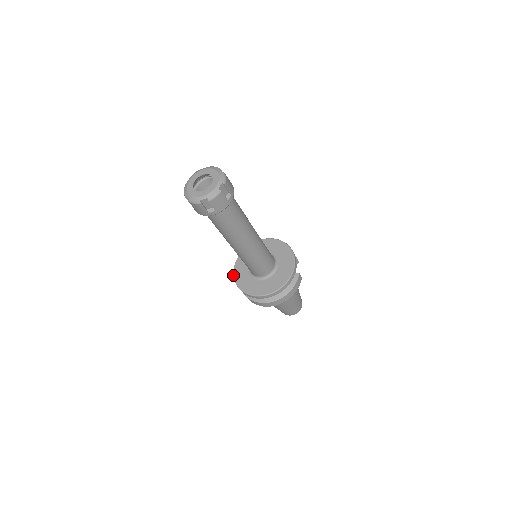
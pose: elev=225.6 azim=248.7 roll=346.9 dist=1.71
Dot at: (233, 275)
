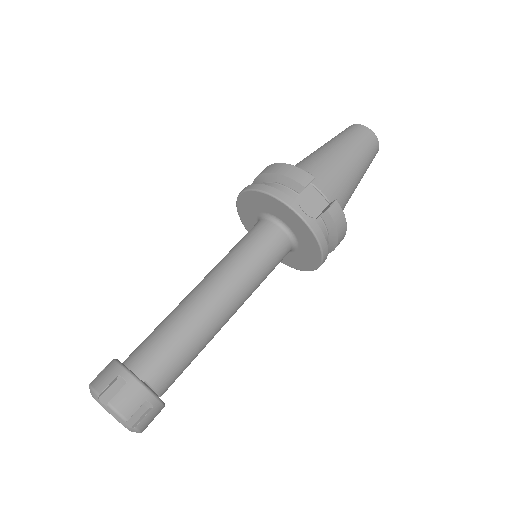
Dot at: occluded
